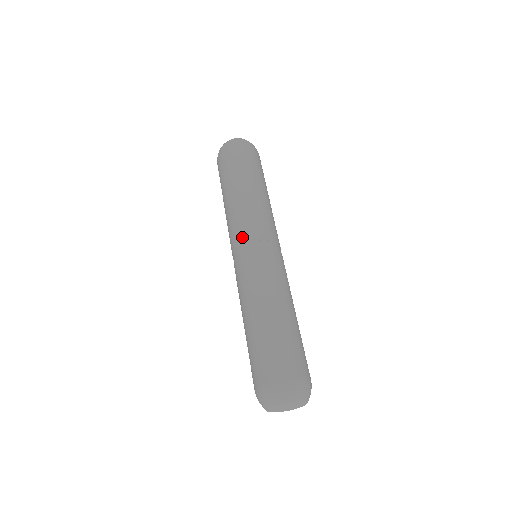
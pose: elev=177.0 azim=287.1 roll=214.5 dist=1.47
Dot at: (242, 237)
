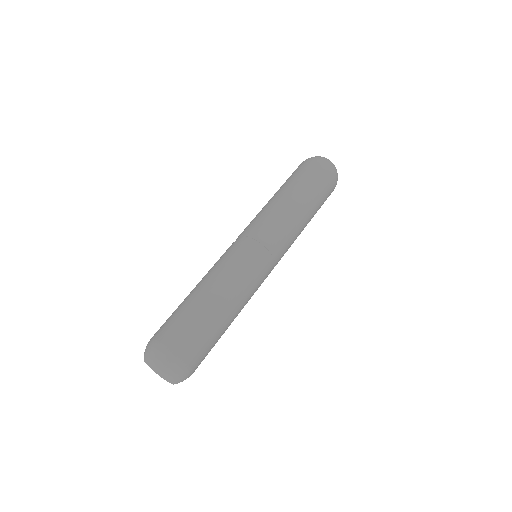
Dot at: occluded
